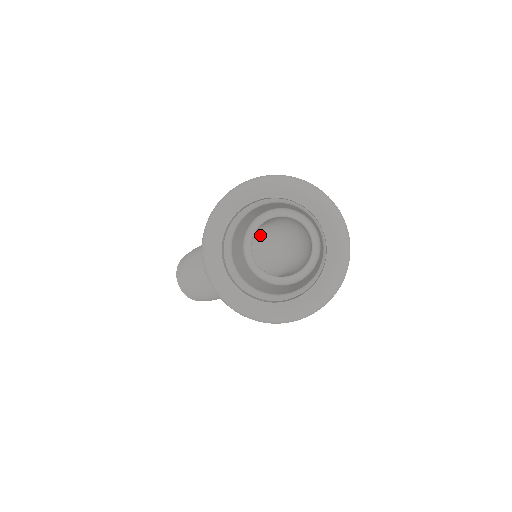
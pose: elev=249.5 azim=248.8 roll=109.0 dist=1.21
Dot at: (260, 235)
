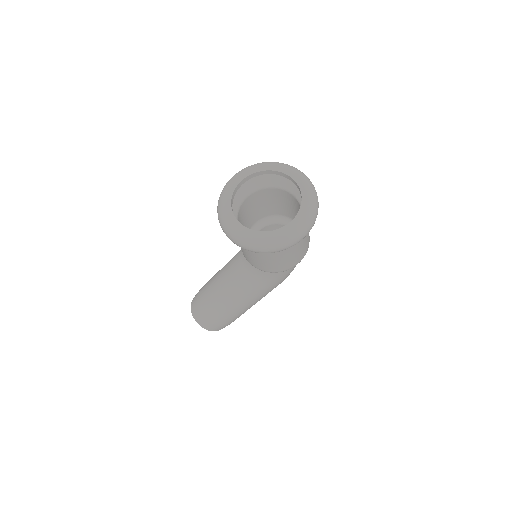
Dot at: occluded
